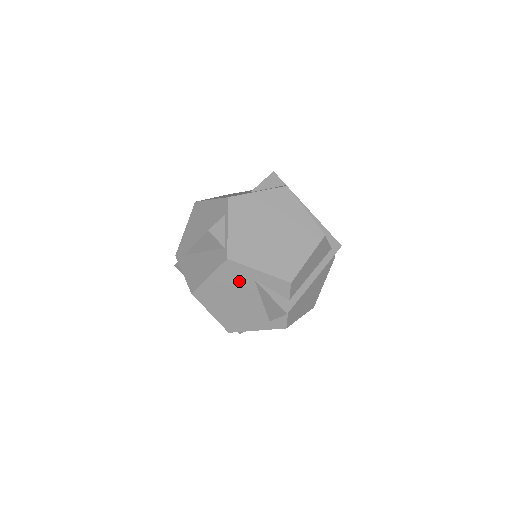
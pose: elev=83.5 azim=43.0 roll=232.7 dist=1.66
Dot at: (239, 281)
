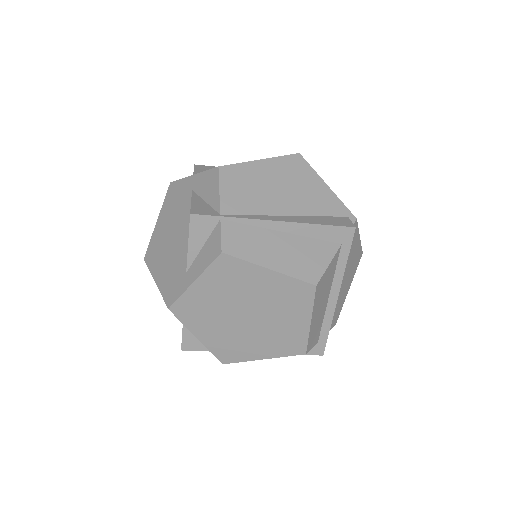
Dot at: occluded
